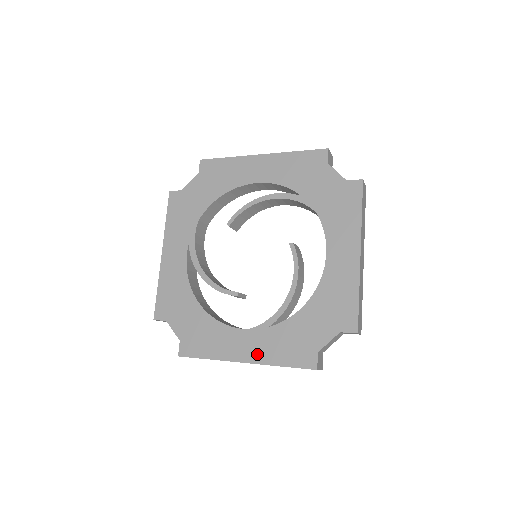
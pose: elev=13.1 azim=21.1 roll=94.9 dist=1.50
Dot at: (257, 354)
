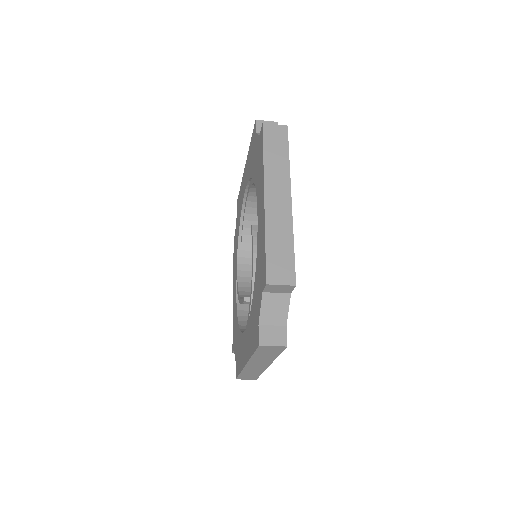
Dot at: (247, 351)
